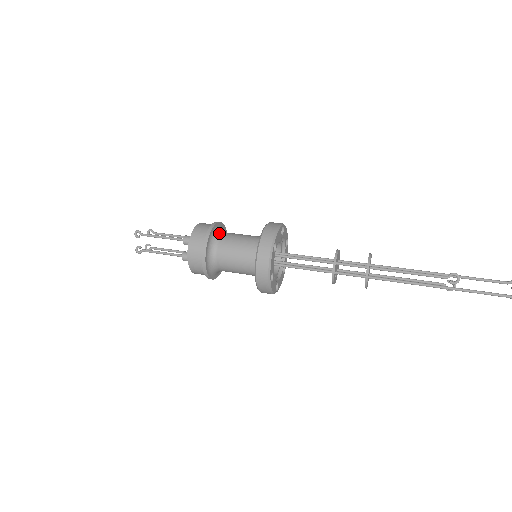
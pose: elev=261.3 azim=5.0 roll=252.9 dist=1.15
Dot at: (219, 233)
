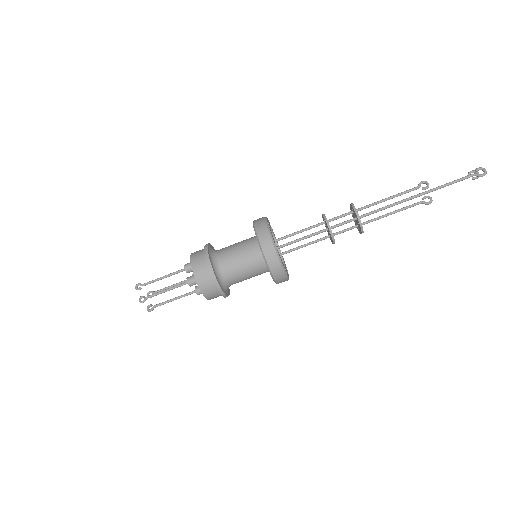
Dot at: occluded
